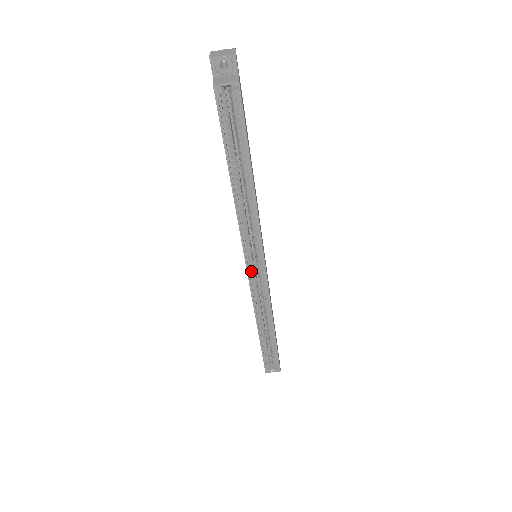
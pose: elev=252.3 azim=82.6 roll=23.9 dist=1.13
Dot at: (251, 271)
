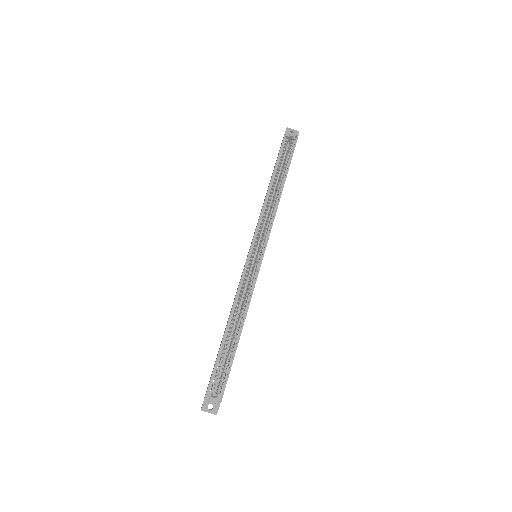
Dot at: (250, 258)
